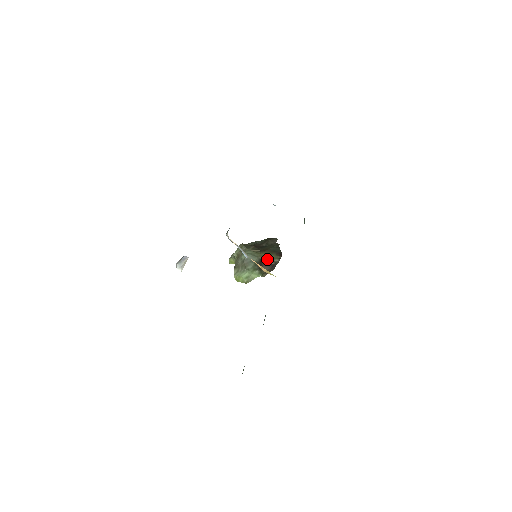
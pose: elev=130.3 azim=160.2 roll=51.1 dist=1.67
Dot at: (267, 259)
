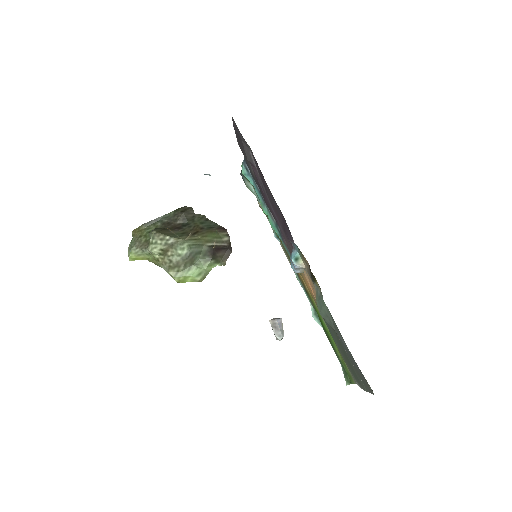
Dot at: (216, 243)
